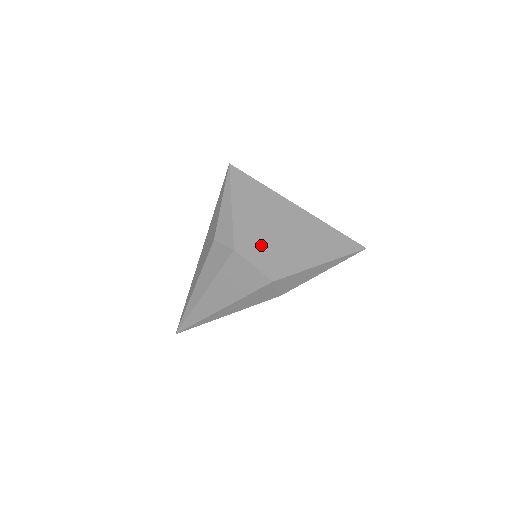
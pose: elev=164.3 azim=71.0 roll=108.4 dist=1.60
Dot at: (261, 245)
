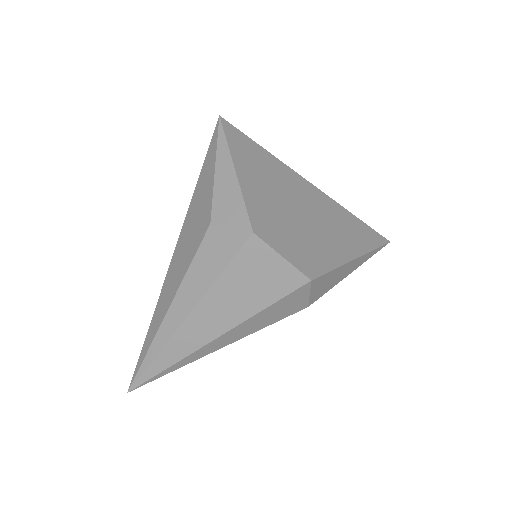
Dot at: (284, 228)
